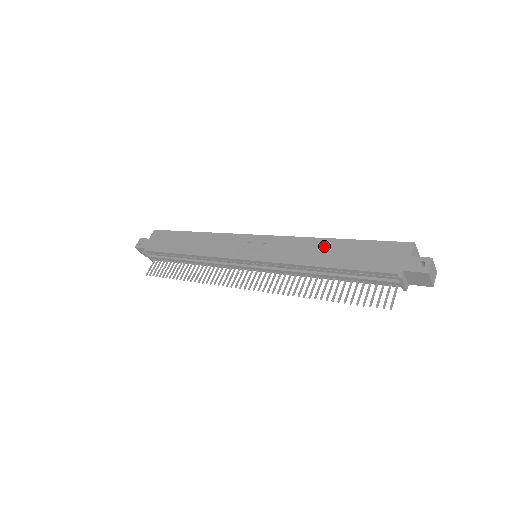
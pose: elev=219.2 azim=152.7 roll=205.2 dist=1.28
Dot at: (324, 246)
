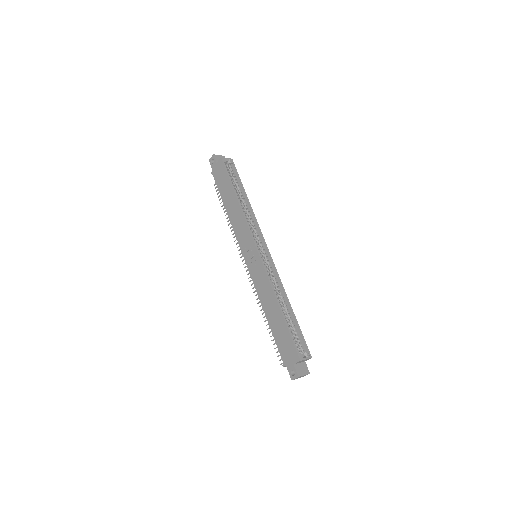
Dot at: (273, 306)
